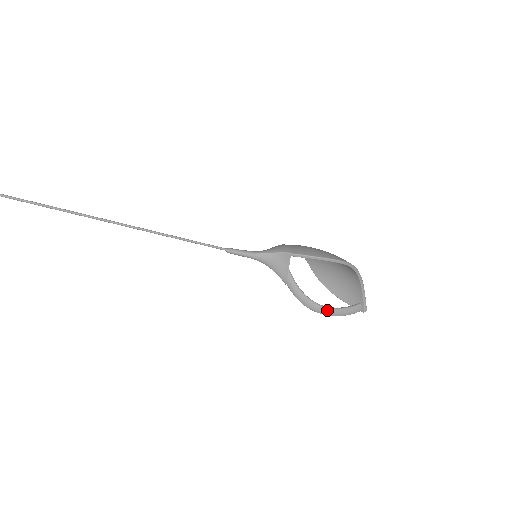
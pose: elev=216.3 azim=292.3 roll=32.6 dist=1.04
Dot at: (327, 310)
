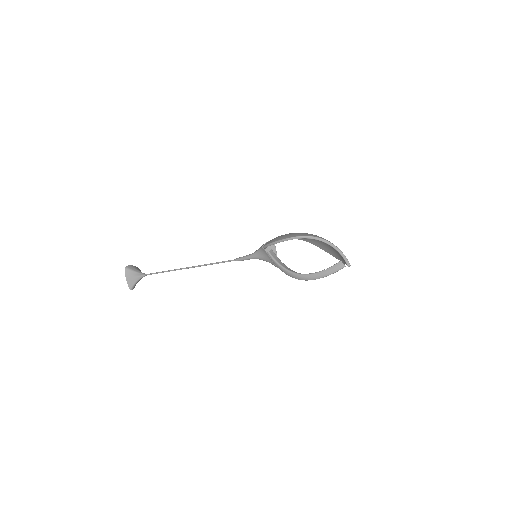
Dot at: (309, 276)
